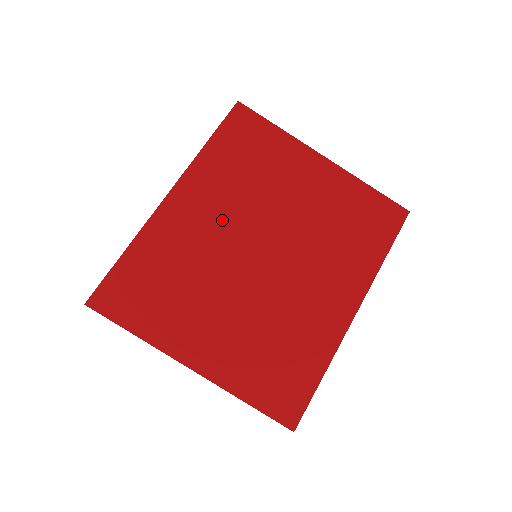
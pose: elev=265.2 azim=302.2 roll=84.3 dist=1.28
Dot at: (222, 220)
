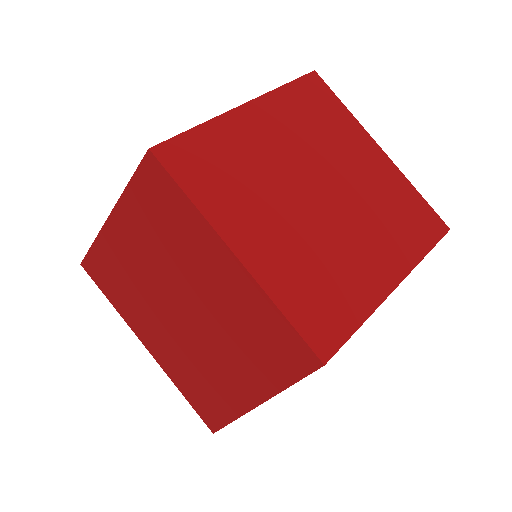
Dot at: (151, 260)
